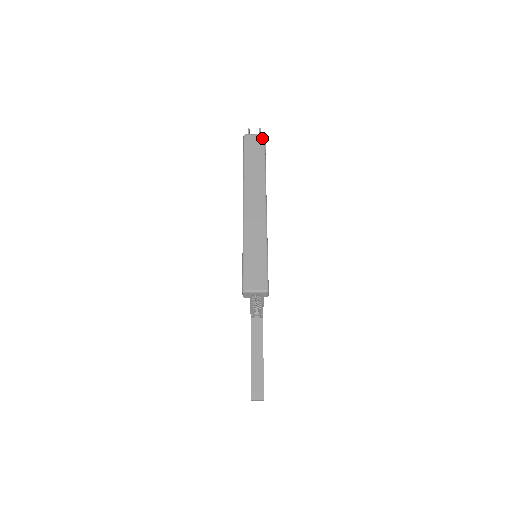
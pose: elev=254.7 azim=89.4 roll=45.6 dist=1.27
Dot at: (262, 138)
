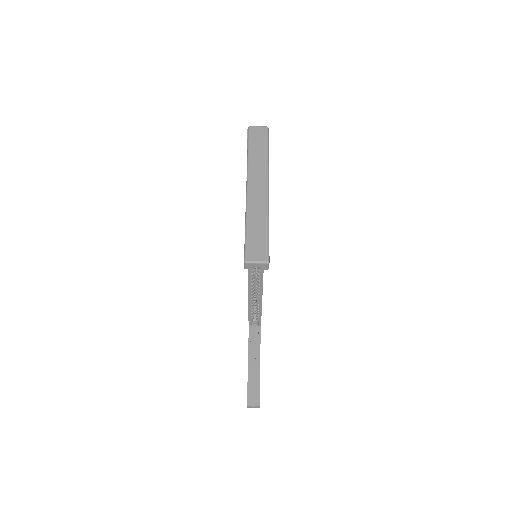
Dot at: (266, 130)
